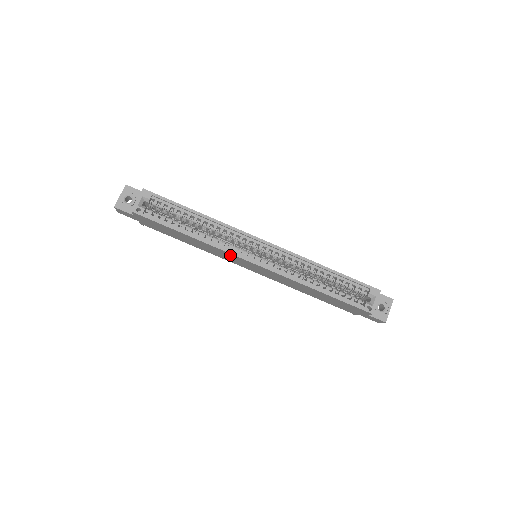
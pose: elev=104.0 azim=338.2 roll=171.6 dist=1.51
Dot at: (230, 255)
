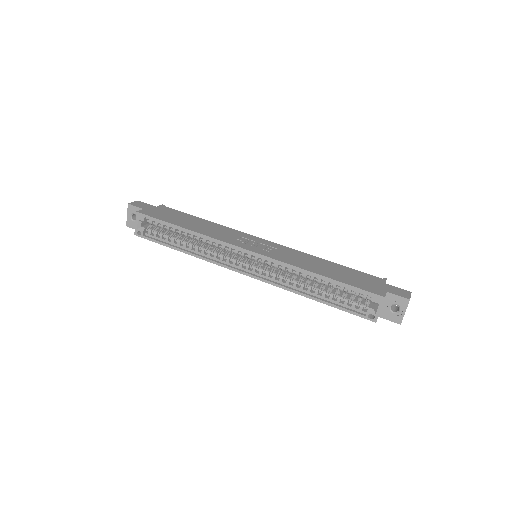
Dot at: occluded
